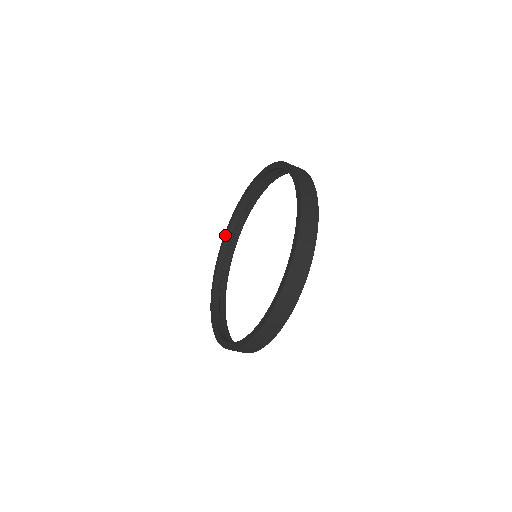
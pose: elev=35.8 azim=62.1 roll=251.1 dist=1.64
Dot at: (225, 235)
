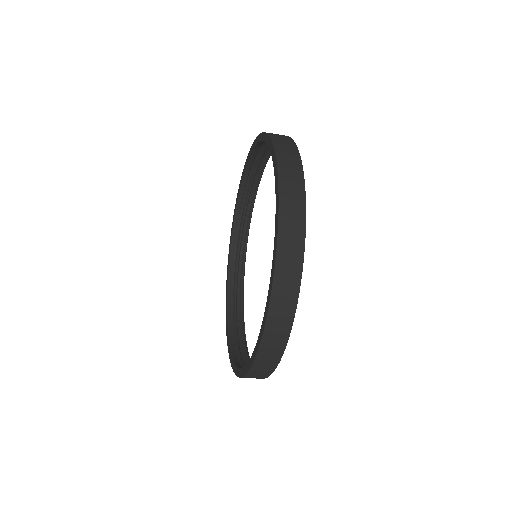
Dot at: (226, 294)
